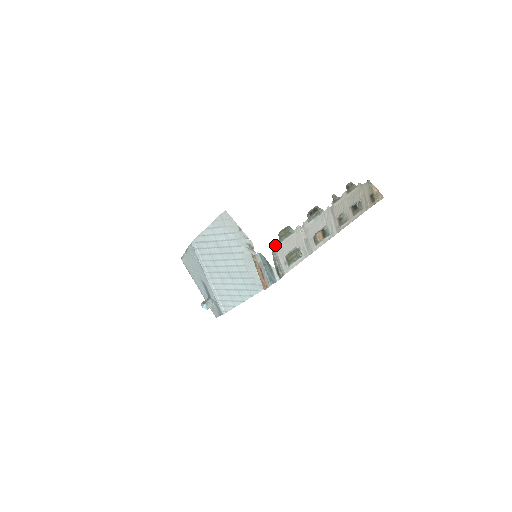
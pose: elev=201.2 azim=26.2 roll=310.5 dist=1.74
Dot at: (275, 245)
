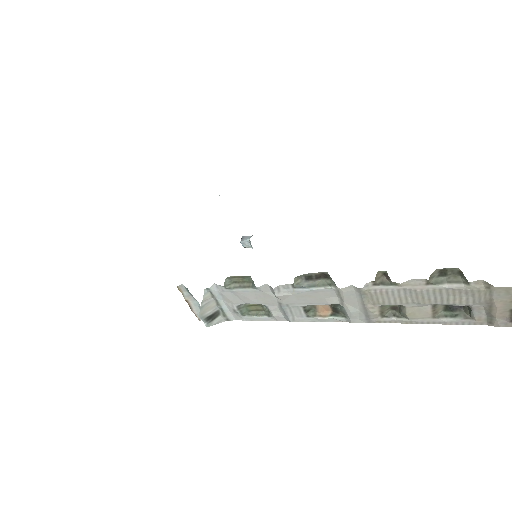
Dot at: (215, 288)
